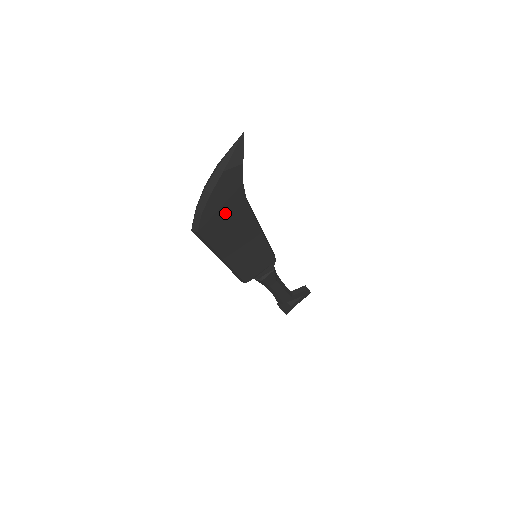
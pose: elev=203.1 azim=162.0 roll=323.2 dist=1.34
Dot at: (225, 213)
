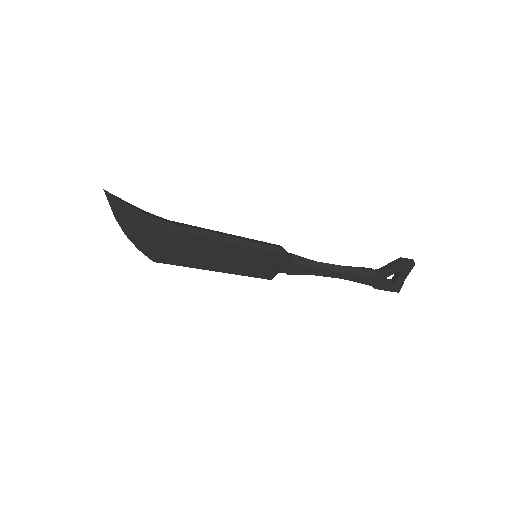
Dot at: (159, 243)
